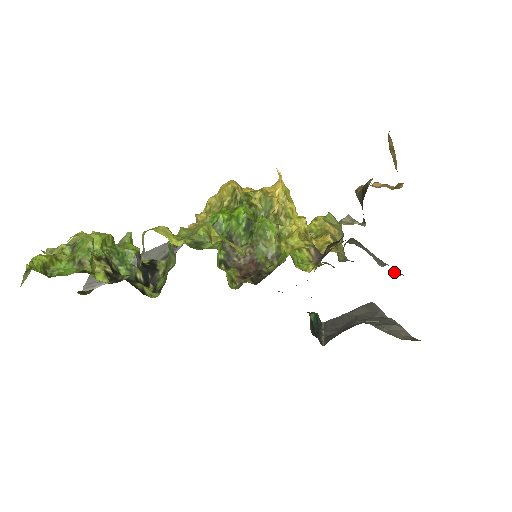
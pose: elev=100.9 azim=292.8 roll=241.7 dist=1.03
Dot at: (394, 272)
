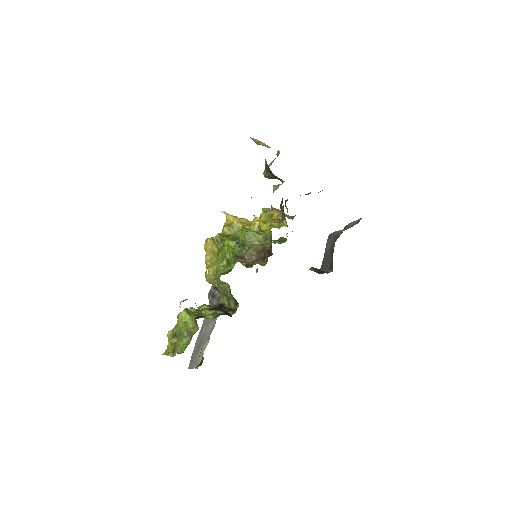
Dot at: occluded
